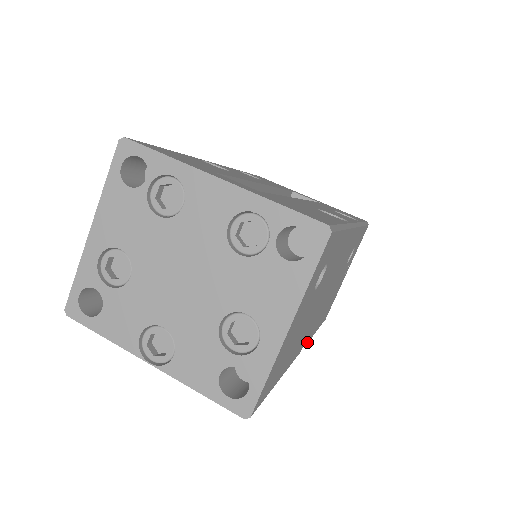
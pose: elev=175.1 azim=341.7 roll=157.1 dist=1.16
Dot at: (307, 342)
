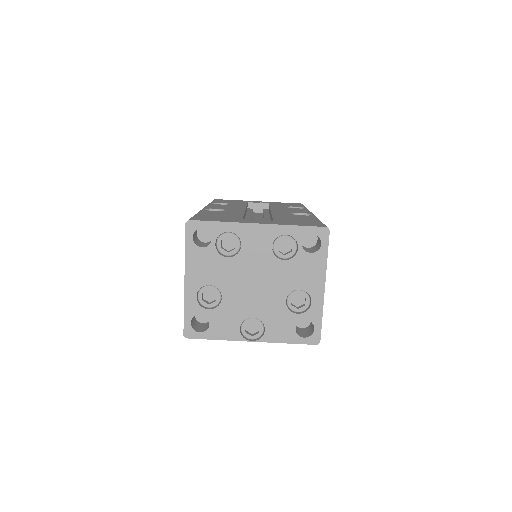
Dot at: occluded
